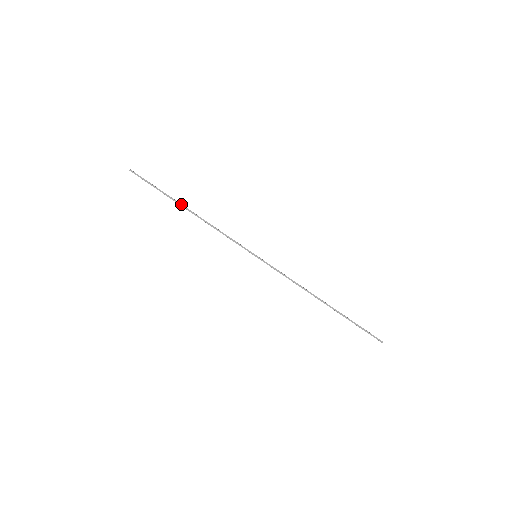
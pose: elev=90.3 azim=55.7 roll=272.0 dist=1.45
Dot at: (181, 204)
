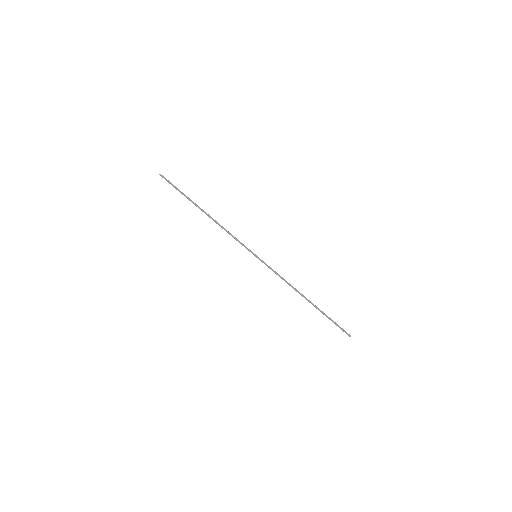
Dot at: (199, 207)
